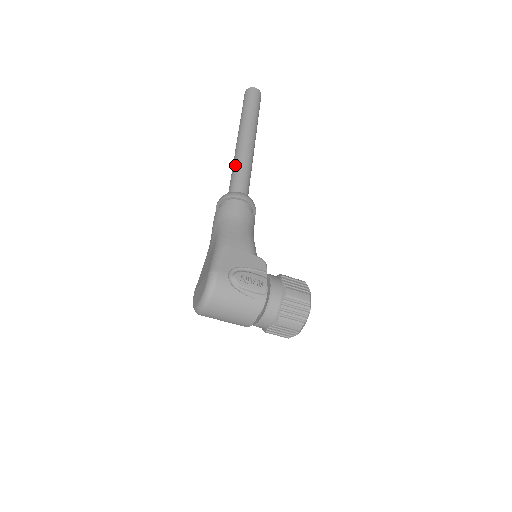
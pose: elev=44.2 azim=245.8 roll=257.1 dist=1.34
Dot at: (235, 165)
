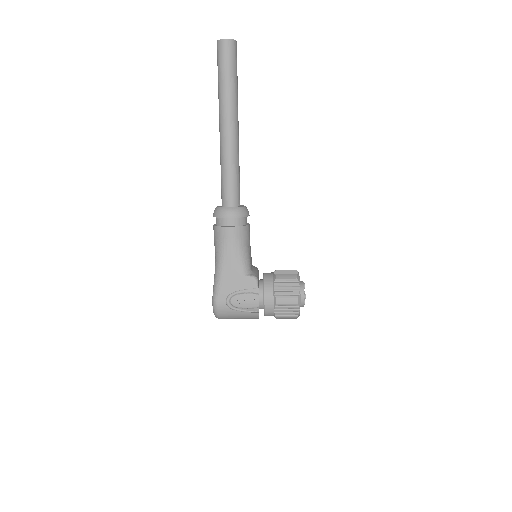
Dot at: (221, 167)
